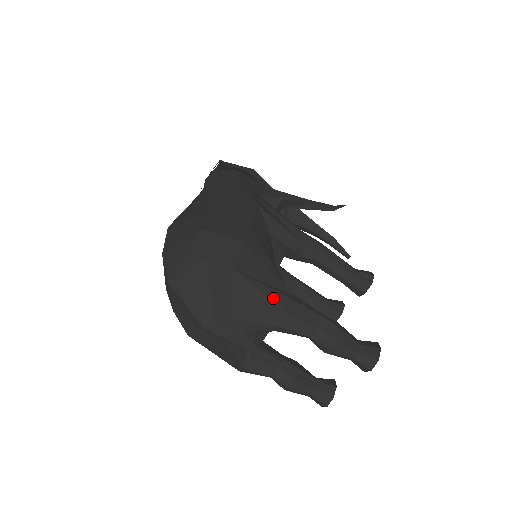
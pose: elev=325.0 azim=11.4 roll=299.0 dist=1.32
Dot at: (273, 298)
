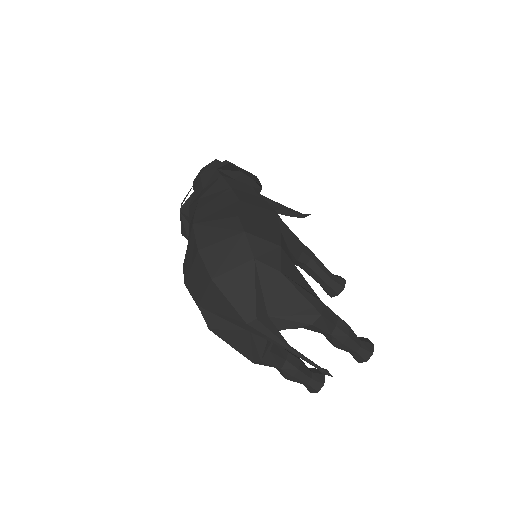
Dot at: (309, 300)
